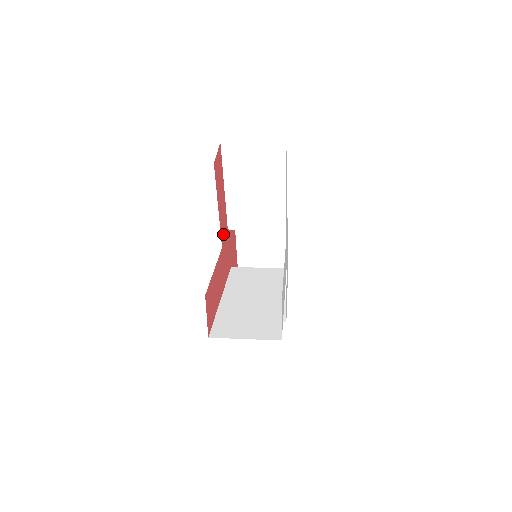
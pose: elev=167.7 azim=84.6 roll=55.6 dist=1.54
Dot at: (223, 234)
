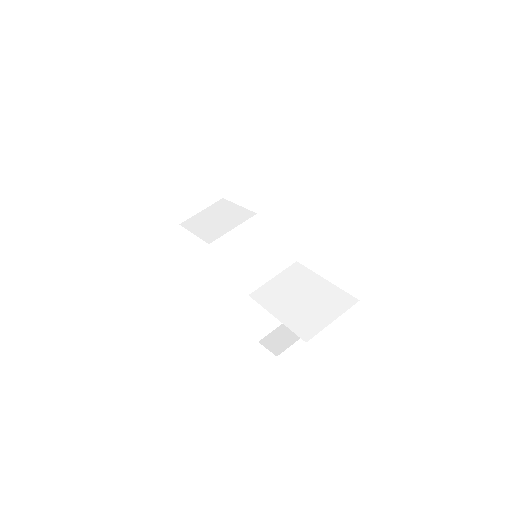
Dot at: occluded
